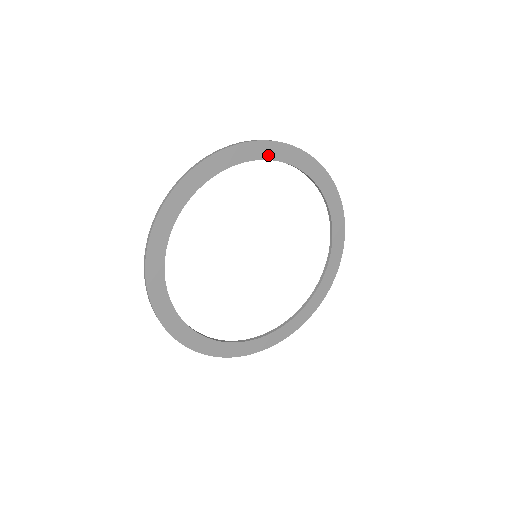
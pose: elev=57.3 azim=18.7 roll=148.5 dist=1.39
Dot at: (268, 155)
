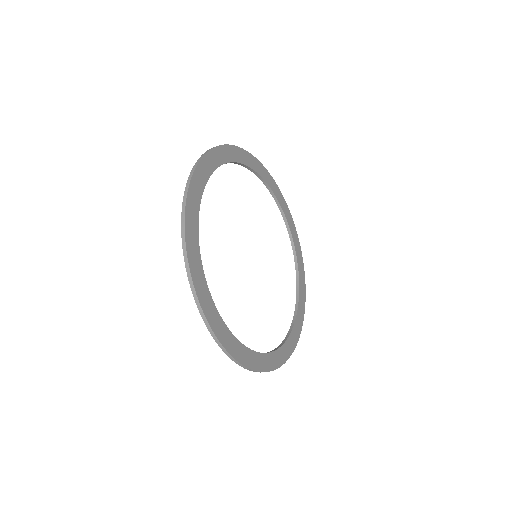
Dot at: (205, 177)
